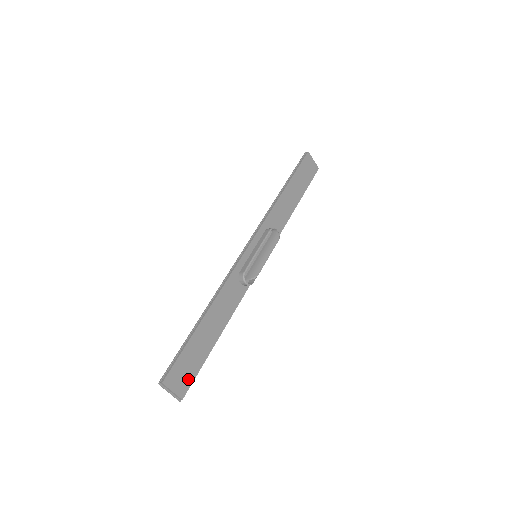
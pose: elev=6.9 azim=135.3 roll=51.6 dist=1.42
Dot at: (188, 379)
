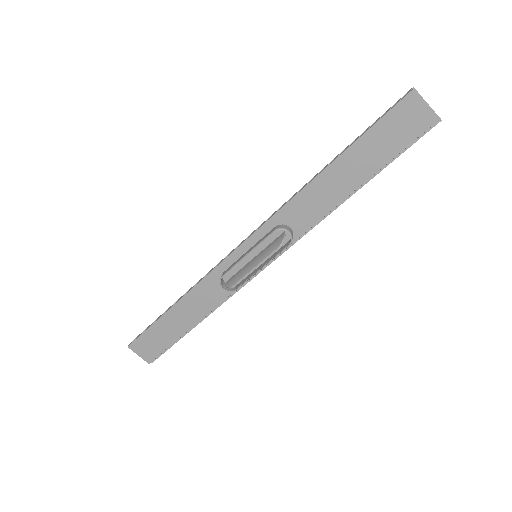
Dot at: (155, 351)
